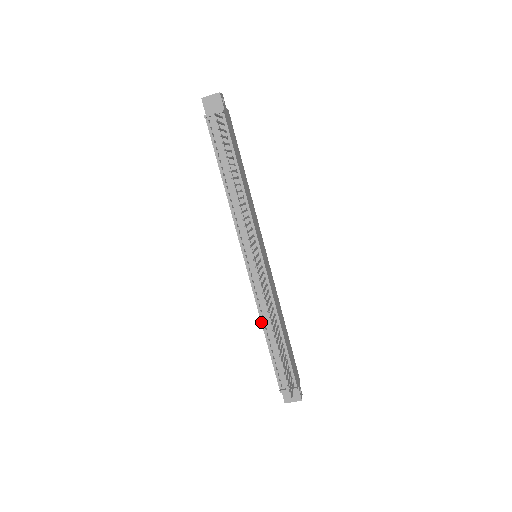
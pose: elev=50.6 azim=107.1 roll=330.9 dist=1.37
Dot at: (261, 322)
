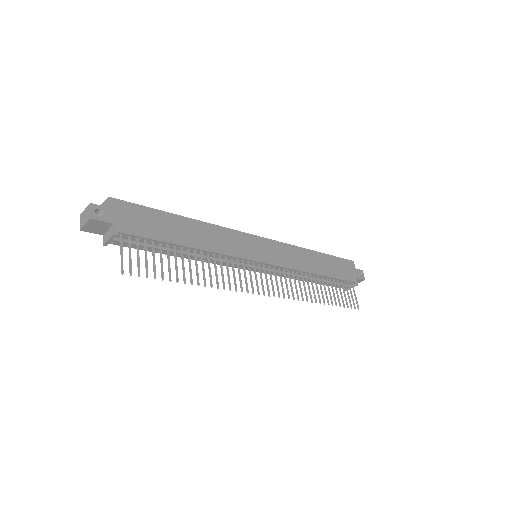
Dot at: occluded
